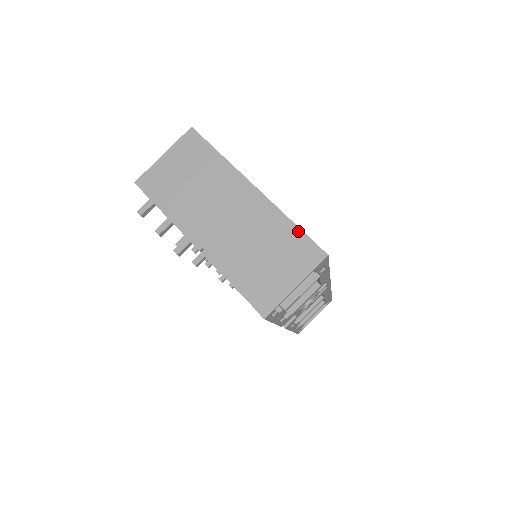
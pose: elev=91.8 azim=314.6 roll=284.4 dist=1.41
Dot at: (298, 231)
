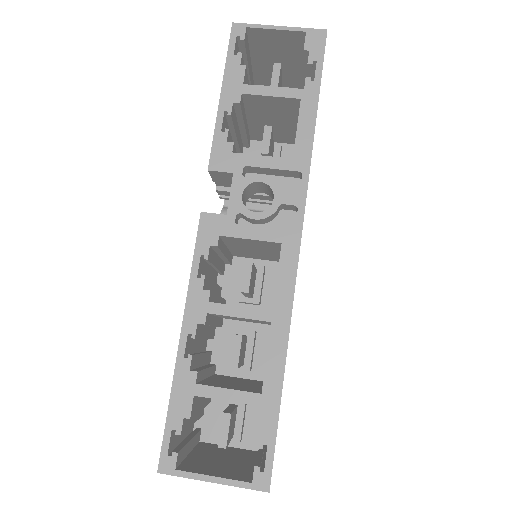
Dot at: occluded
